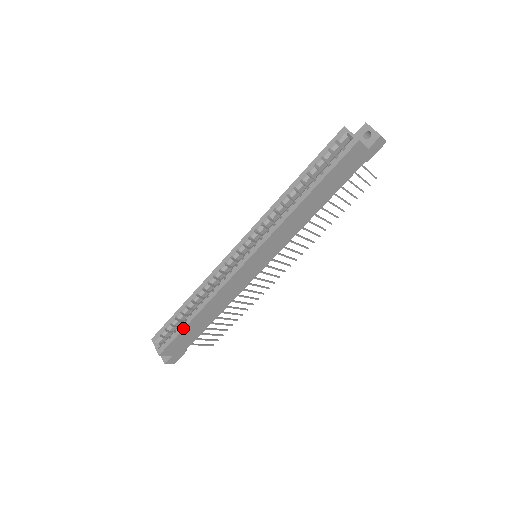
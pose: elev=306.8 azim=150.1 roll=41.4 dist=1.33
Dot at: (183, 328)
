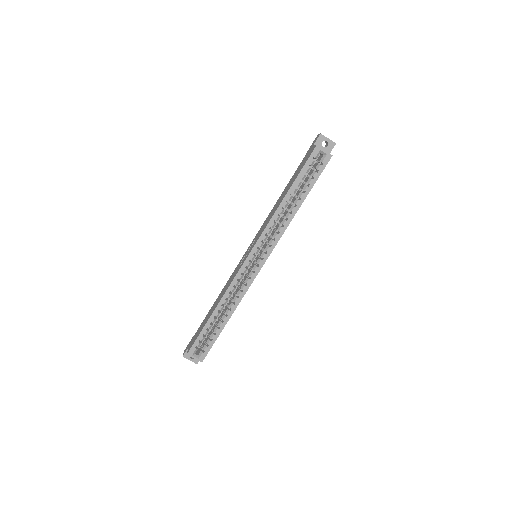
Dot at: (219, 334)
